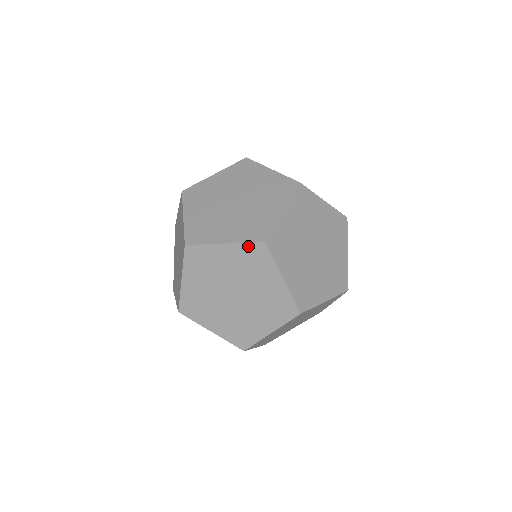
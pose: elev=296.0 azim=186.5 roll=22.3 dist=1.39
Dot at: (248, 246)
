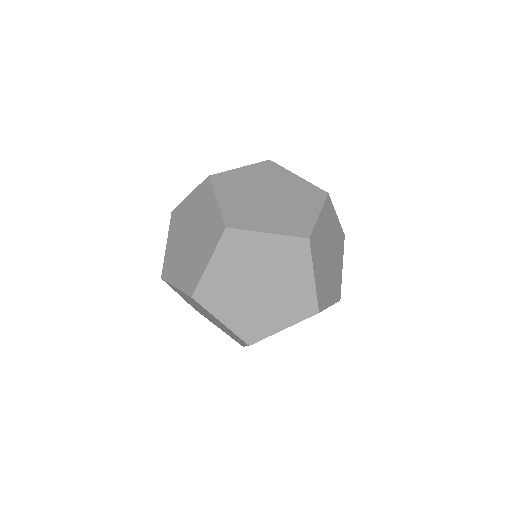
Dot at: (237, 336)
